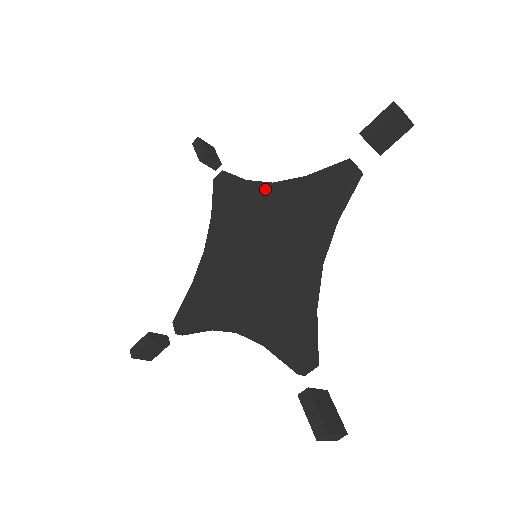
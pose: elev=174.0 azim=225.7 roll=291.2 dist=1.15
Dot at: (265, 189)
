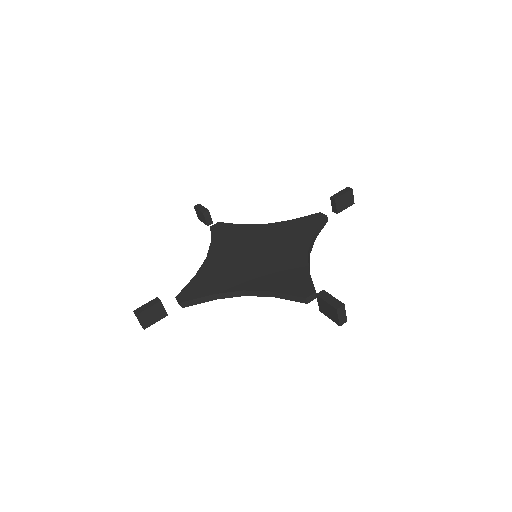
Dot at: (259, 227)
